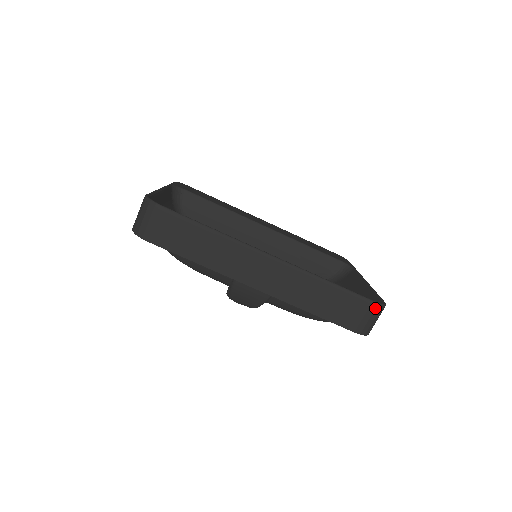
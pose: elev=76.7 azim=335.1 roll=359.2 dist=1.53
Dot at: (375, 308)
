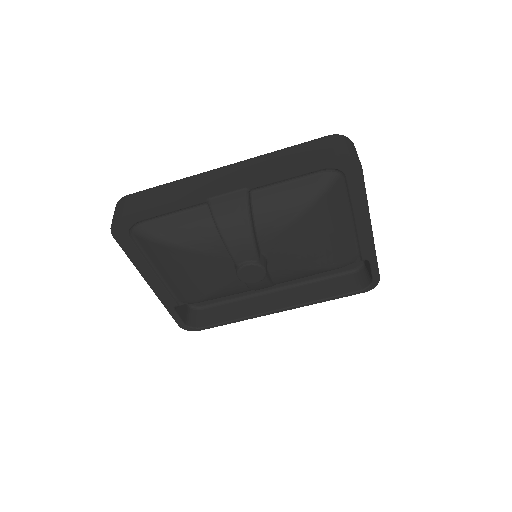
Dot at: (337, 137)
